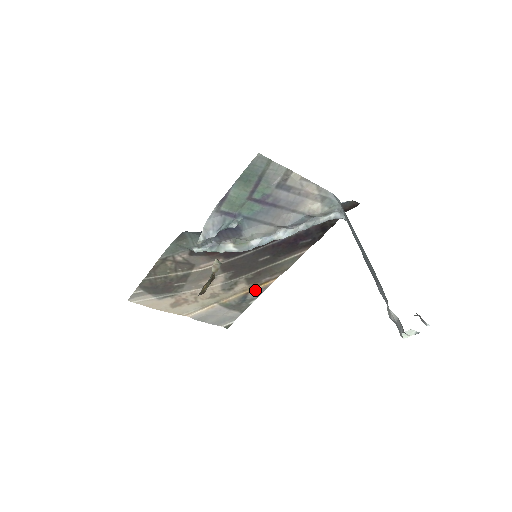
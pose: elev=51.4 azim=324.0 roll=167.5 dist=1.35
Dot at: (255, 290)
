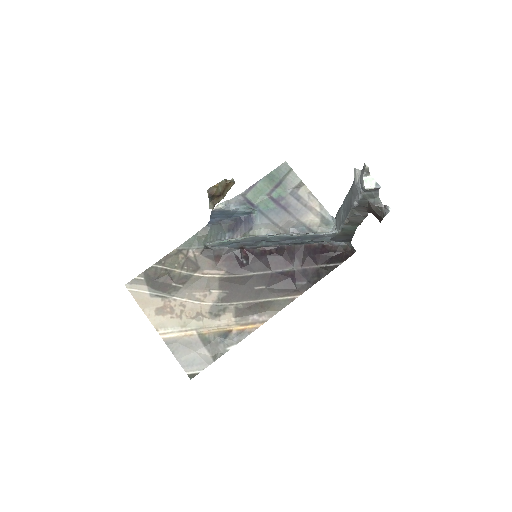
Dot at: (239, 331)
